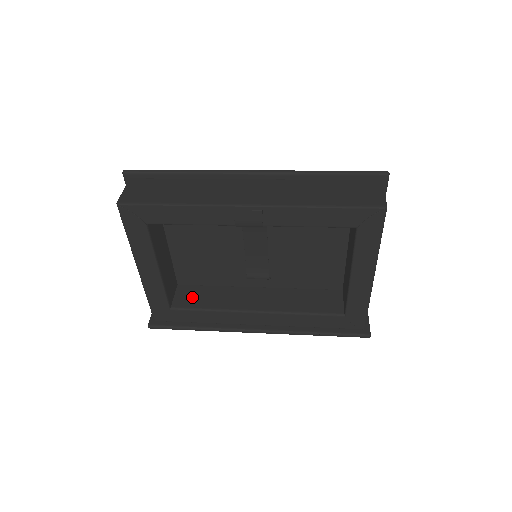
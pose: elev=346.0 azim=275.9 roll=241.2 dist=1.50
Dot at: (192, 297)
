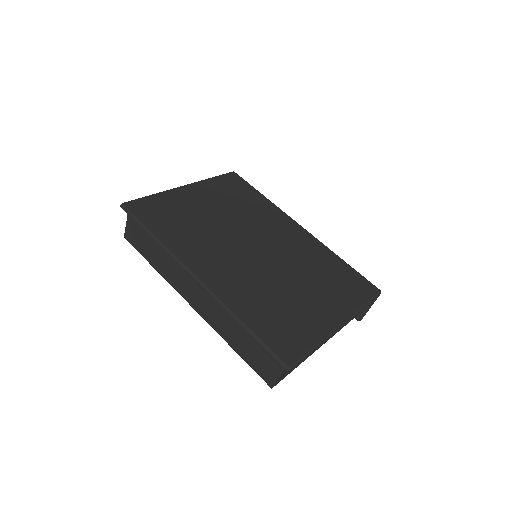
Dot at: occluded
